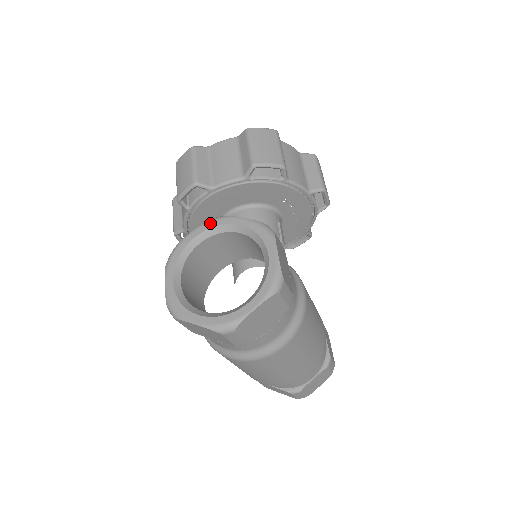
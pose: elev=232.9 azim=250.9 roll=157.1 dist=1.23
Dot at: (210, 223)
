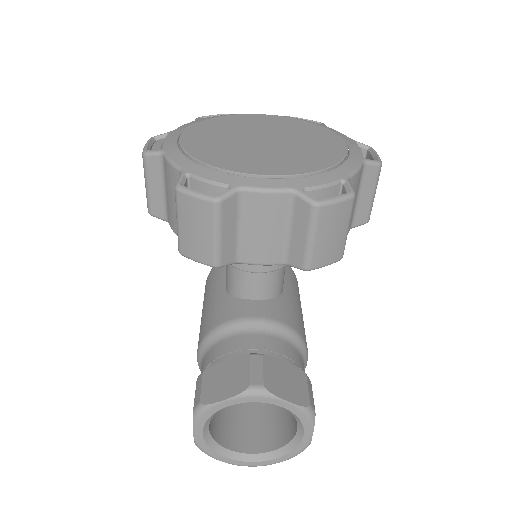
Dot at: (251, 398)
